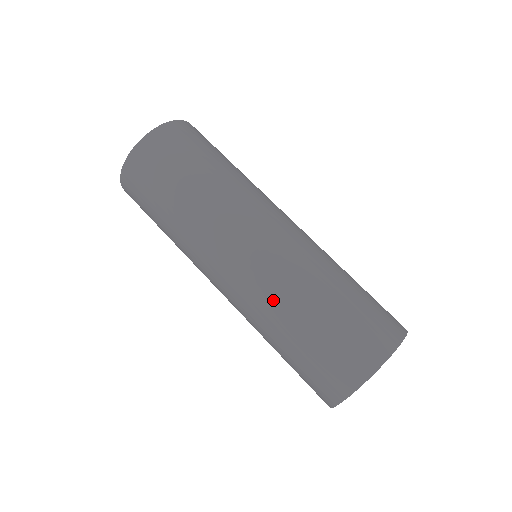
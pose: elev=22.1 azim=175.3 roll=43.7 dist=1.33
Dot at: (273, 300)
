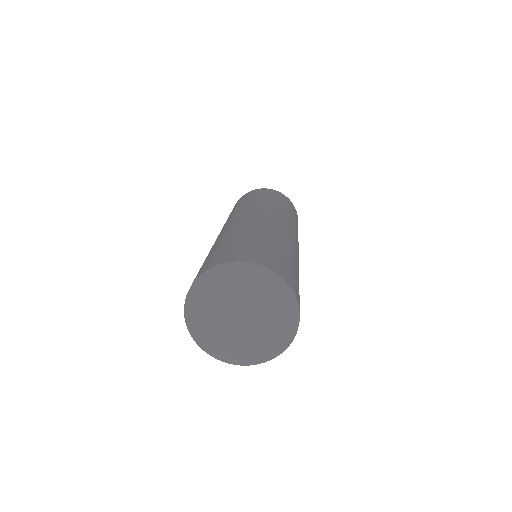
Dot at: occluded
